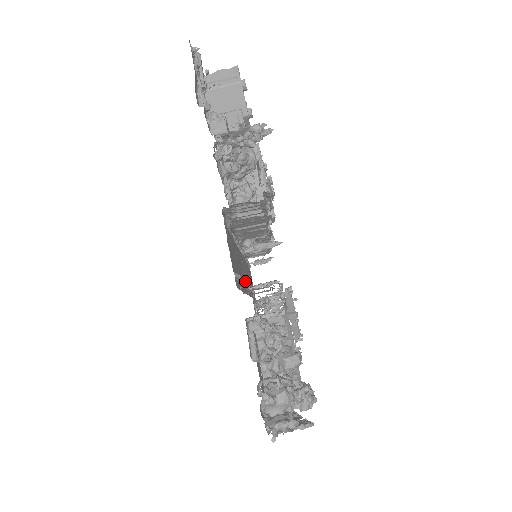
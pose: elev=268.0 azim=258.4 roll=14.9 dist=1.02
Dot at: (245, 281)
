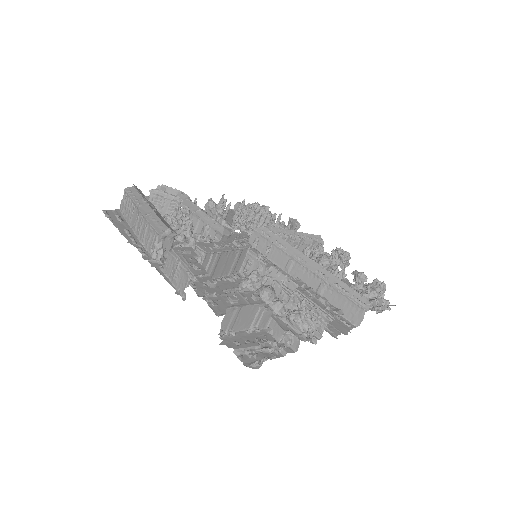
Dot at: occluded
